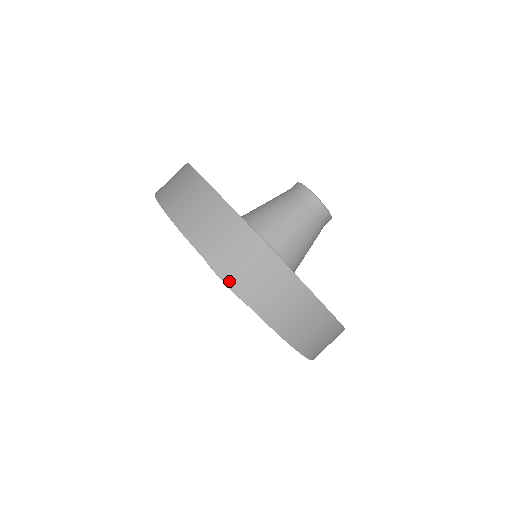
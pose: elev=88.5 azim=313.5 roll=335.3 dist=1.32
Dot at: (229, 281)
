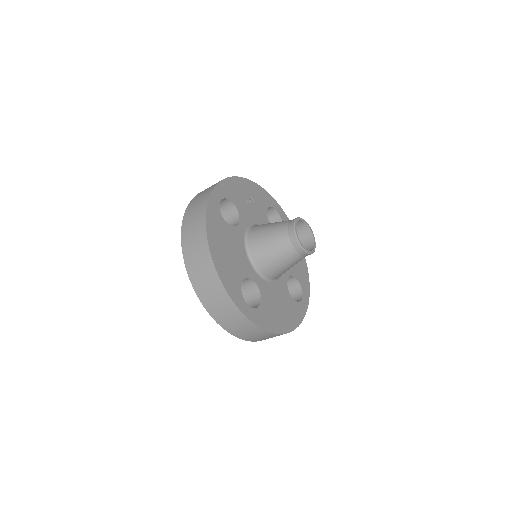
Dot at: occluded
